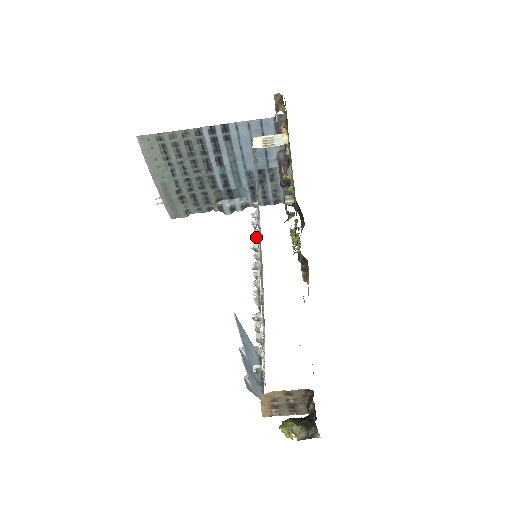
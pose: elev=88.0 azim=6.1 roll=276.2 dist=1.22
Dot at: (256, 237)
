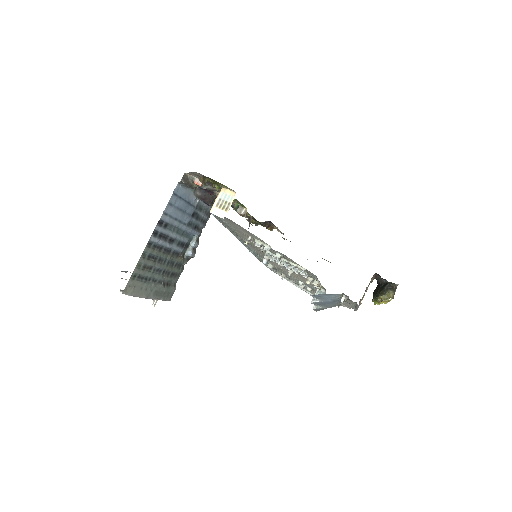
Dot at: (265, 251)
